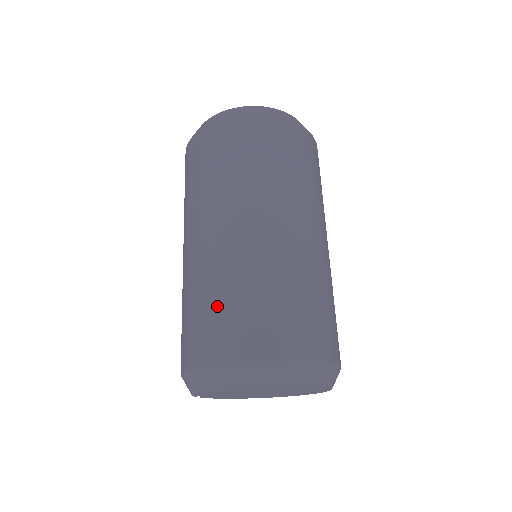
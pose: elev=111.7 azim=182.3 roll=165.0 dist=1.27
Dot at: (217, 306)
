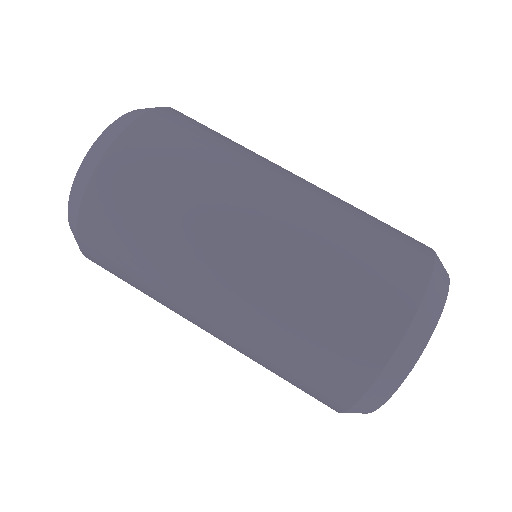
Dot at: (326, 316)
